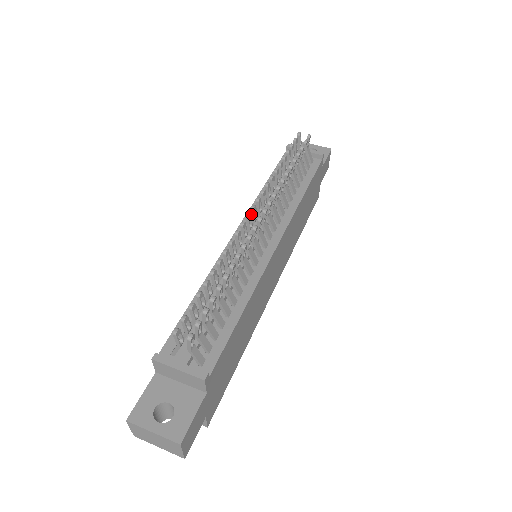
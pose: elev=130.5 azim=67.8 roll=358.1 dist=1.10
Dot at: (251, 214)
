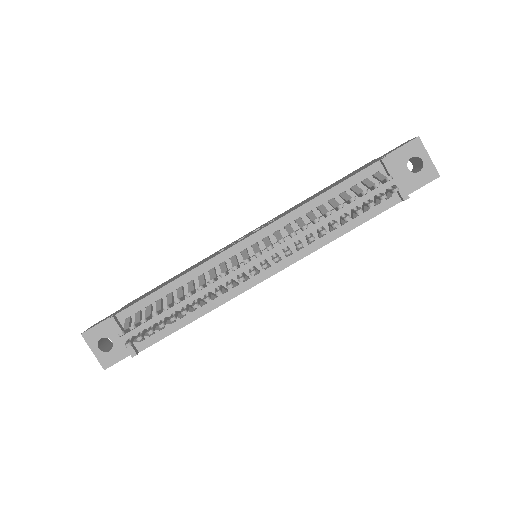
Dot at: (255, 254)
